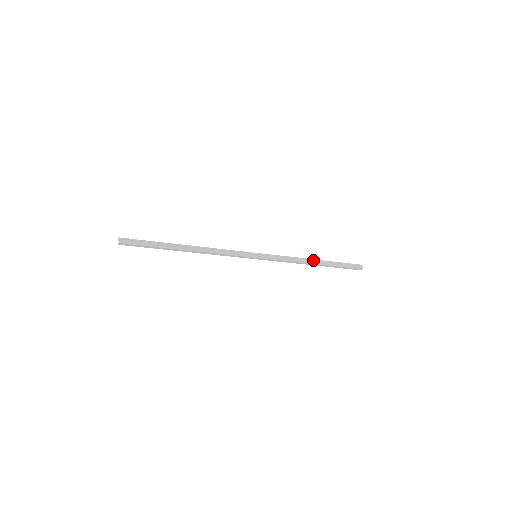
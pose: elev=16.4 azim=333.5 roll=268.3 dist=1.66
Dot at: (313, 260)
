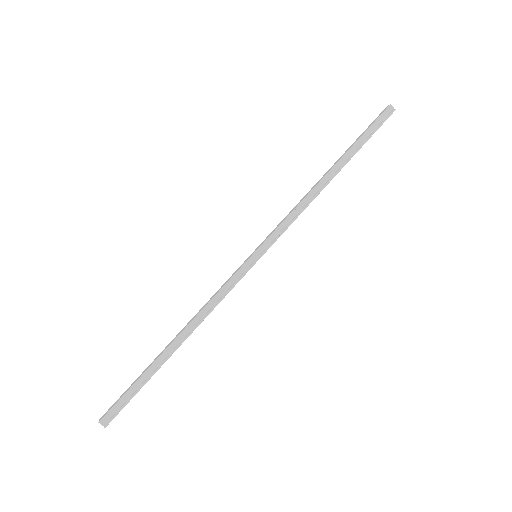
Dot at: (325, 177)
